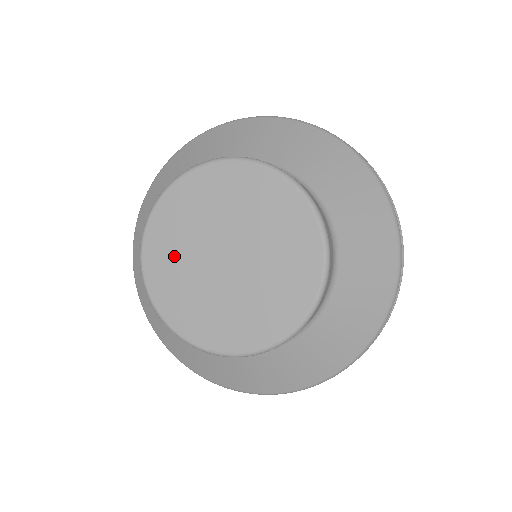
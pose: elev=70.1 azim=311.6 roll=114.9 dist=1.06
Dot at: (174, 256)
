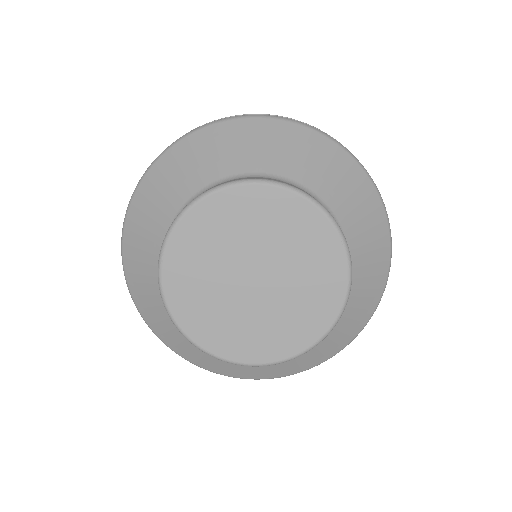
Dot at: (221, 321)
